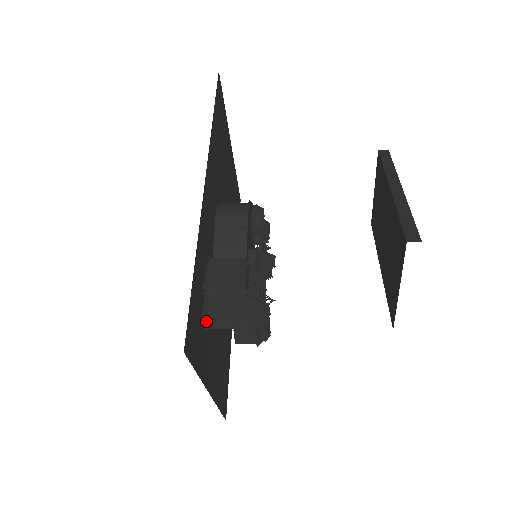
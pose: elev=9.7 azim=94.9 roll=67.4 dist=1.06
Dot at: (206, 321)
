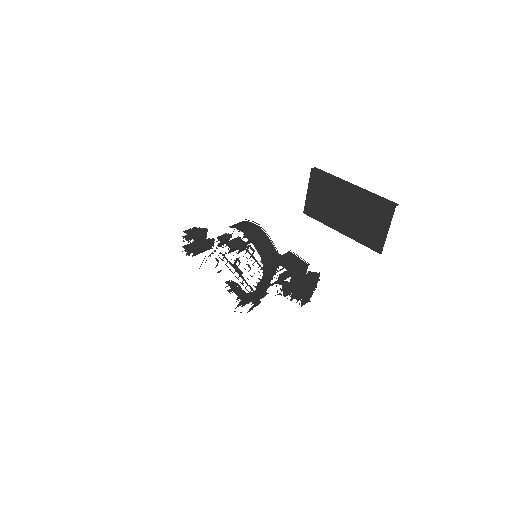
Dot at: (299, 295)
